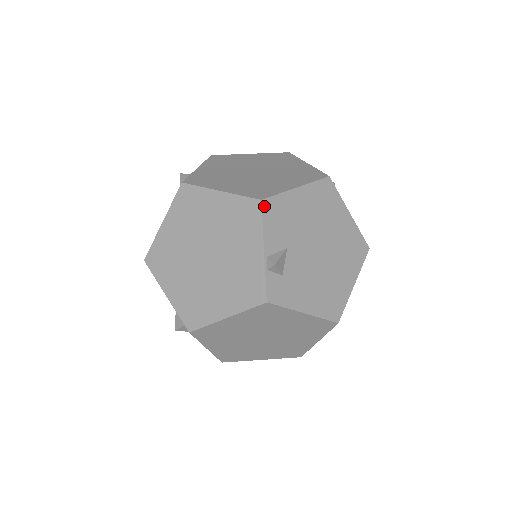
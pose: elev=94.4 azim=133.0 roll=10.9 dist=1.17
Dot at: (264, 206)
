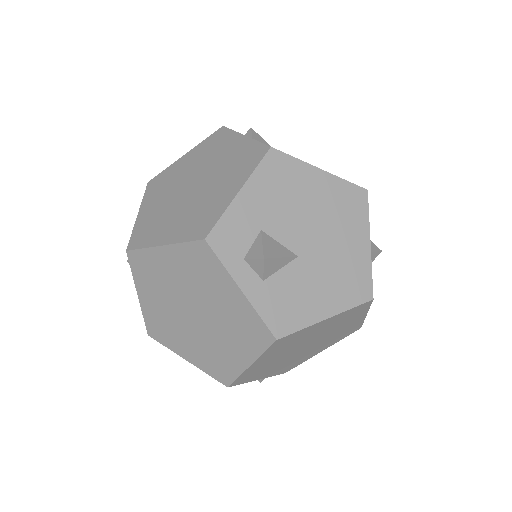
Dot at: occluded
